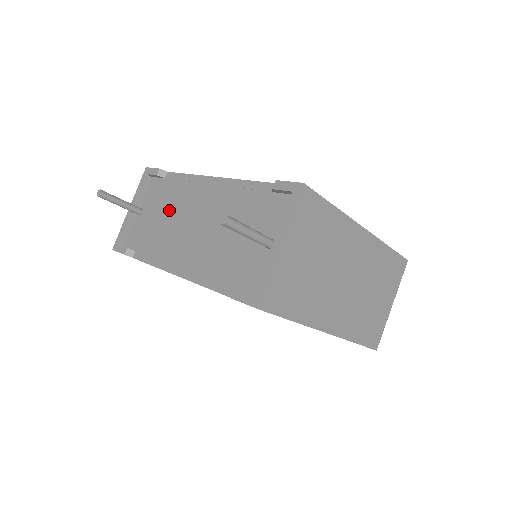
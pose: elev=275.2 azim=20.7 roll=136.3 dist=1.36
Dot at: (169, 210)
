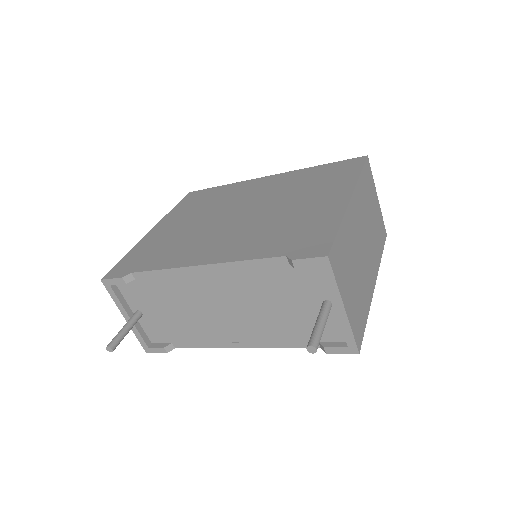
Dot at: (175, 304)
